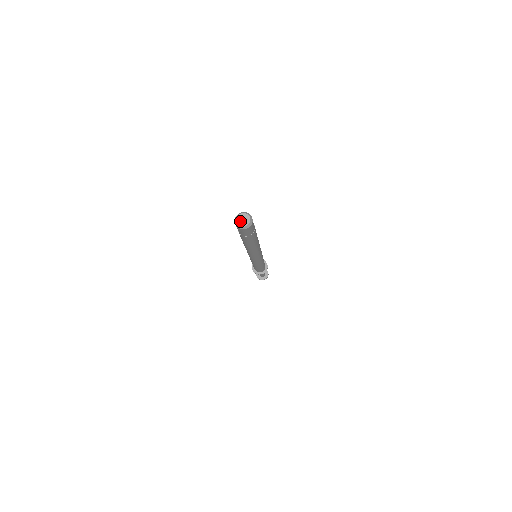
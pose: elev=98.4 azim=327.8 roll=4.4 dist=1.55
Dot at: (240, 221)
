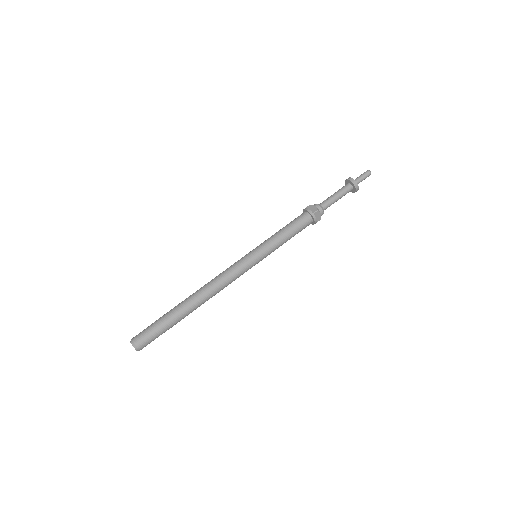
Dot at: occluded
